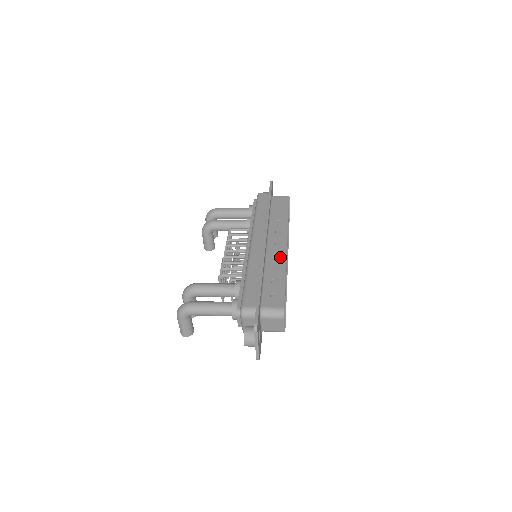
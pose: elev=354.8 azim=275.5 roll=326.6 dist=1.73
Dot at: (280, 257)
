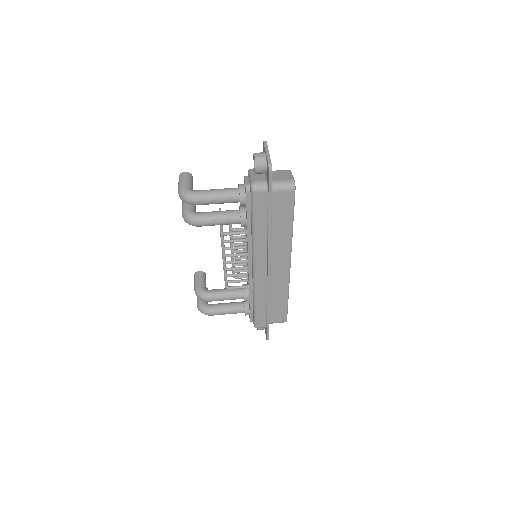
Dot at: (283, 282)
